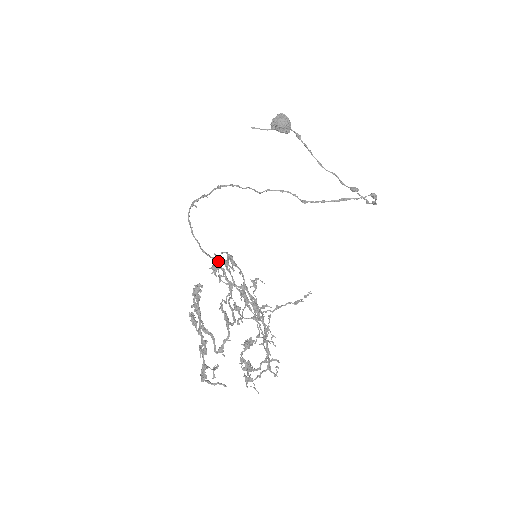
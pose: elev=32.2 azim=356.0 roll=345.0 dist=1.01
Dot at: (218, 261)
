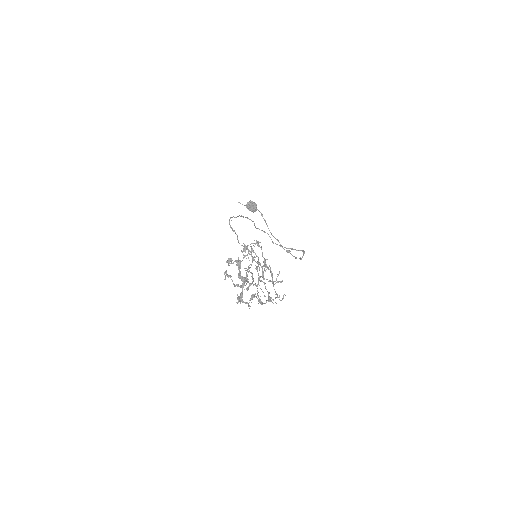
Dot at: (253, 243)
